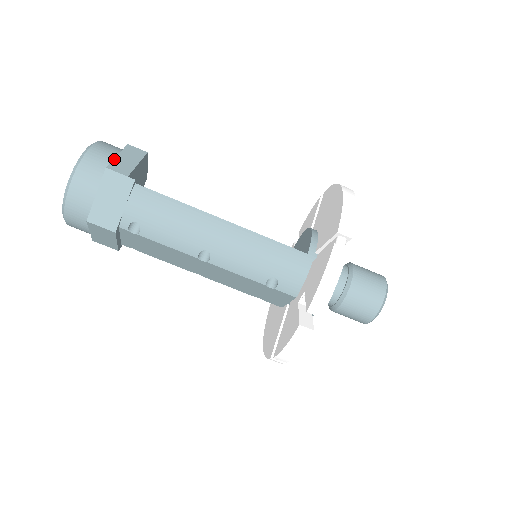
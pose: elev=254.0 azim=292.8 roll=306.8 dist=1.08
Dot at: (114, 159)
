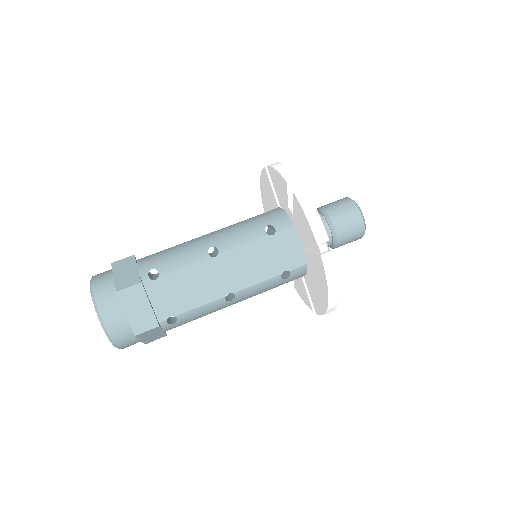
Dot at: occluded
